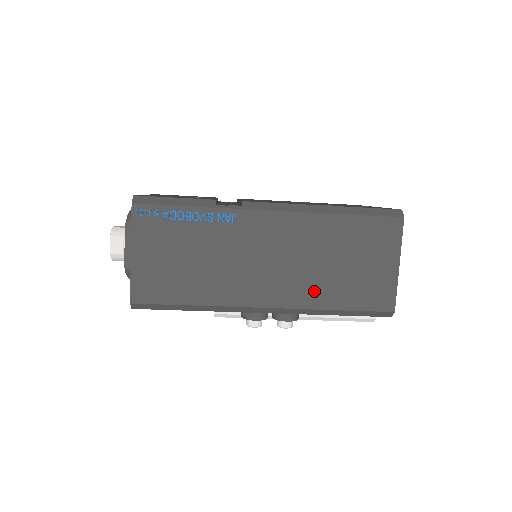
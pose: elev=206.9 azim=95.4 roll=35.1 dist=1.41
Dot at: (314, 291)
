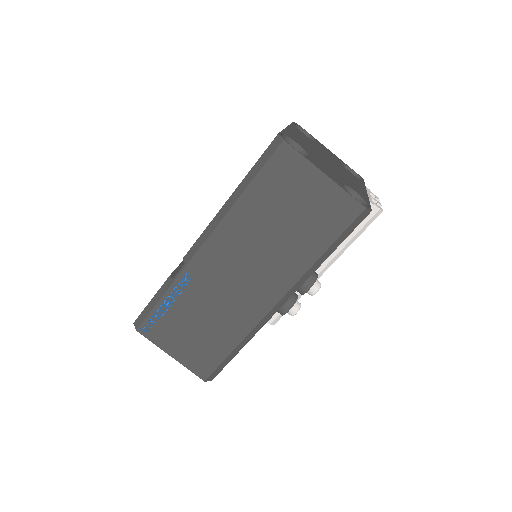
Dot at: (291, 261)
